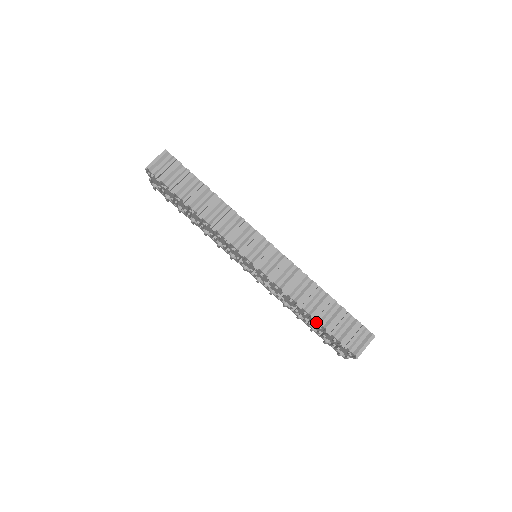
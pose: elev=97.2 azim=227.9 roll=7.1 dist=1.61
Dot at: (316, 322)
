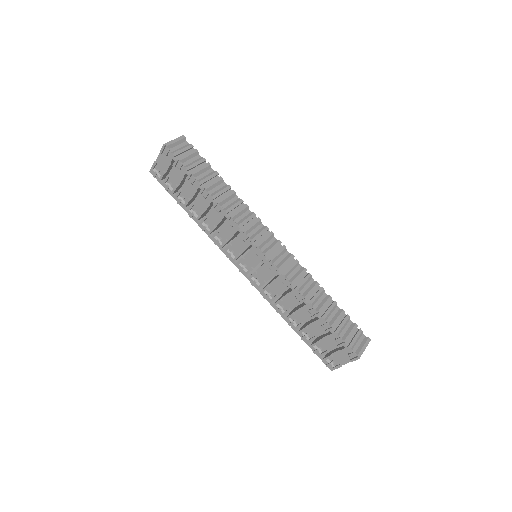
Dot at: (322, 319)
